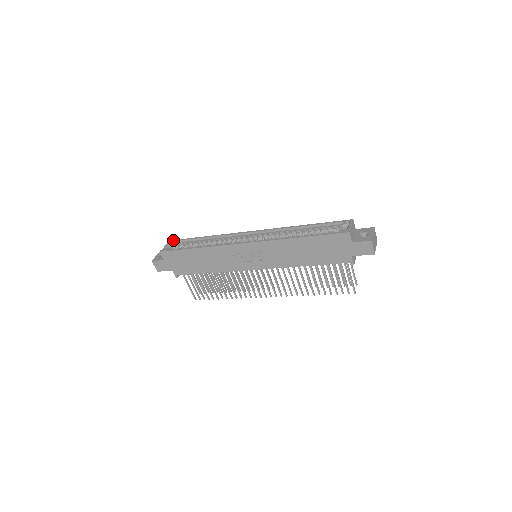
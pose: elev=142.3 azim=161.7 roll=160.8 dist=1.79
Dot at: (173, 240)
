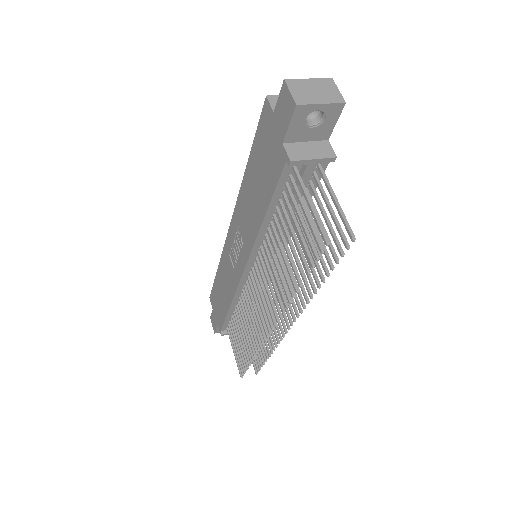
Dot at: occluded
